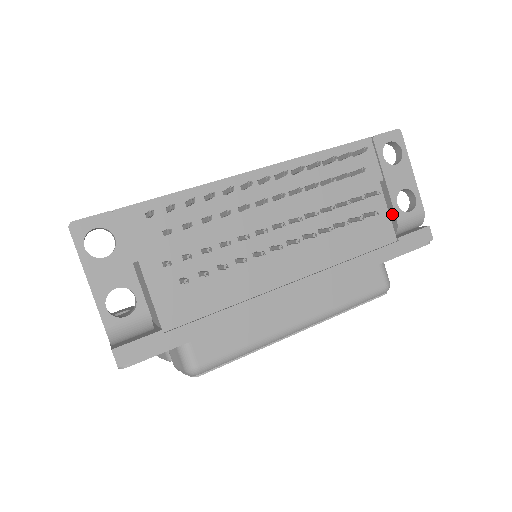
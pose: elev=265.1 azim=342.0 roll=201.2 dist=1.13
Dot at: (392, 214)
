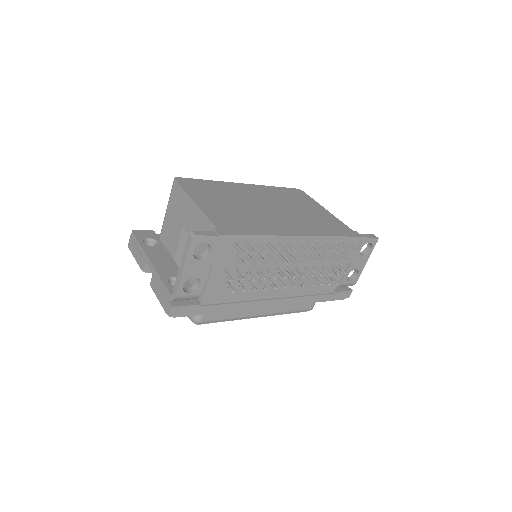
Dot at: (341, 278)
